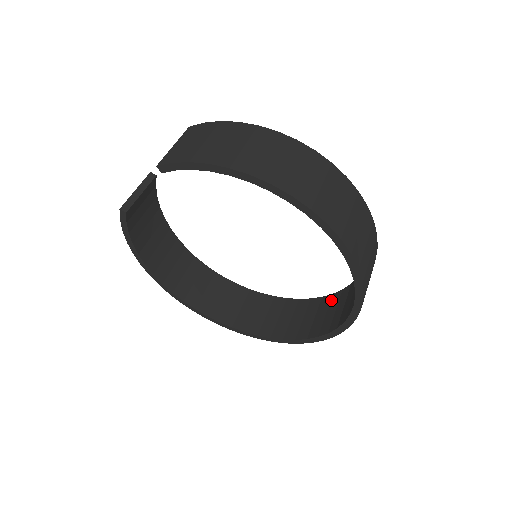
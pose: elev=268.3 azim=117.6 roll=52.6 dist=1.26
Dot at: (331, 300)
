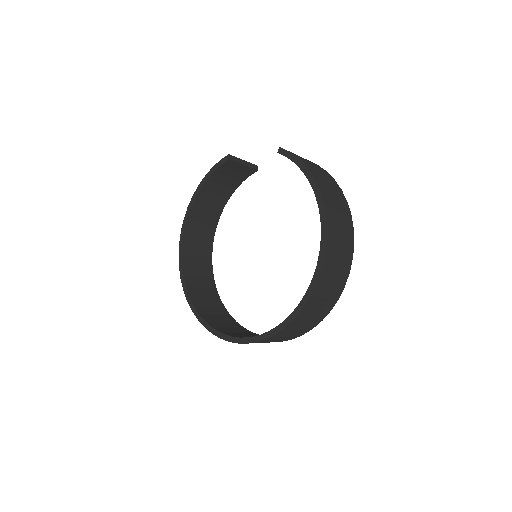
Dot at: occluded
